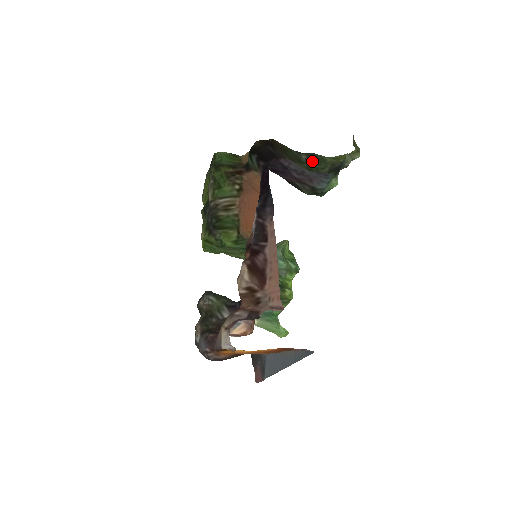
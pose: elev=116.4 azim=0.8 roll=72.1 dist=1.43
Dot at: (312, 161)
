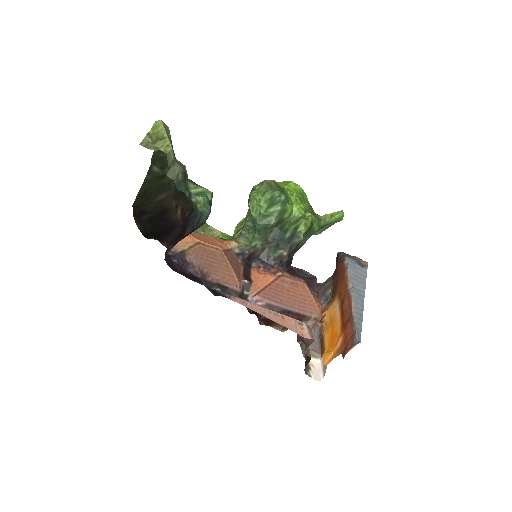
Dot at: (163, 162)
